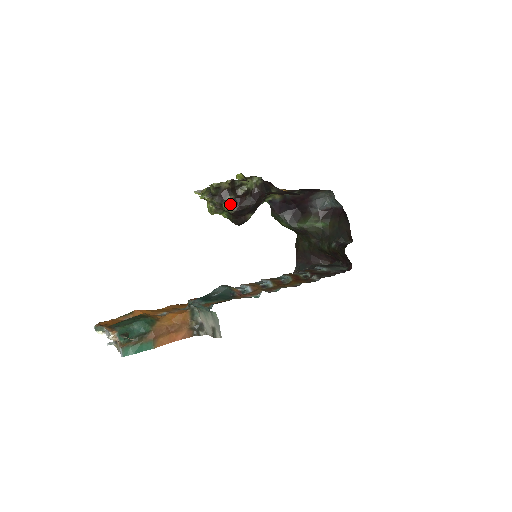
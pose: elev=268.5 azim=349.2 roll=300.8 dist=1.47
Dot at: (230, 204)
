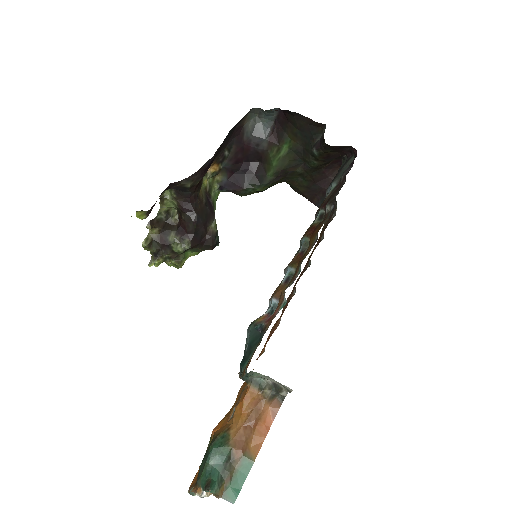
Dot at: (179, 242)
